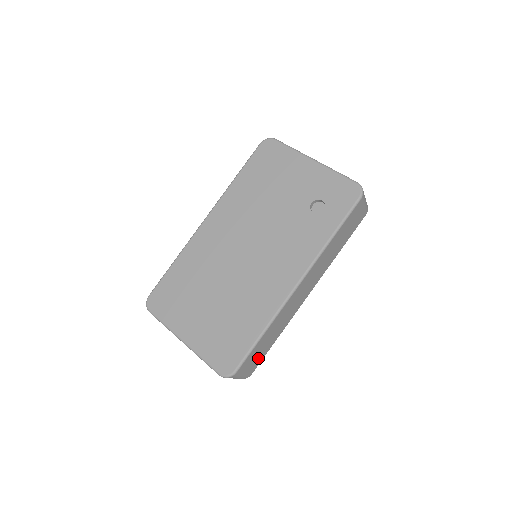
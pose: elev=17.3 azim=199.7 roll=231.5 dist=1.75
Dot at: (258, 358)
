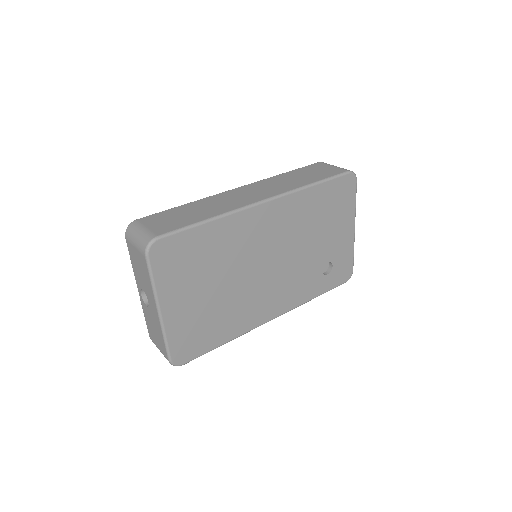
Dot at: occluded
